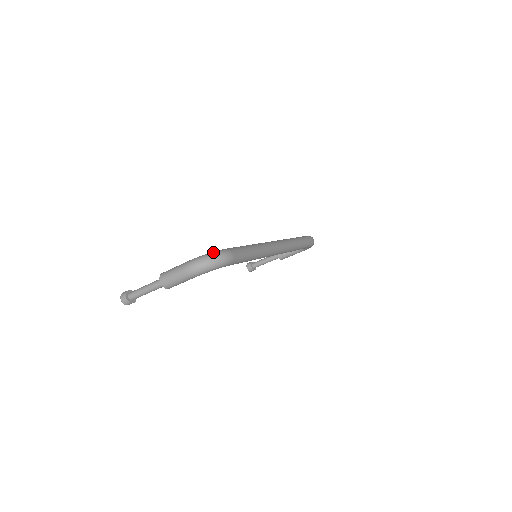
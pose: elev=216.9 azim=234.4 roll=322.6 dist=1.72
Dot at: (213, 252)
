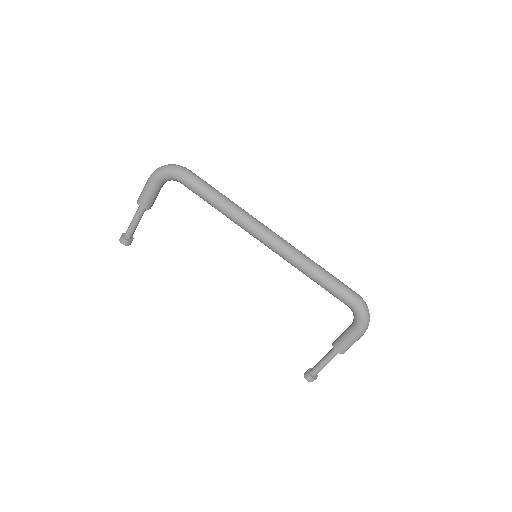
Dot at: occluded
